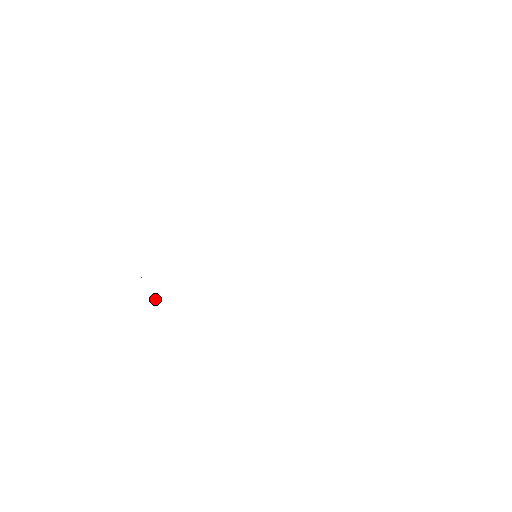
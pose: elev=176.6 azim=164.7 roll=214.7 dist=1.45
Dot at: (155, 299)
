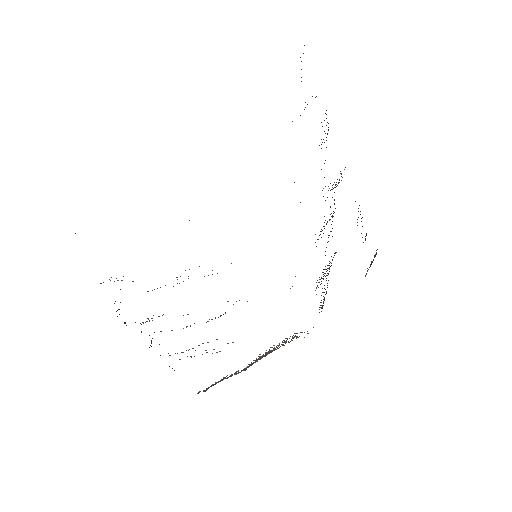
Dot at: occluded
